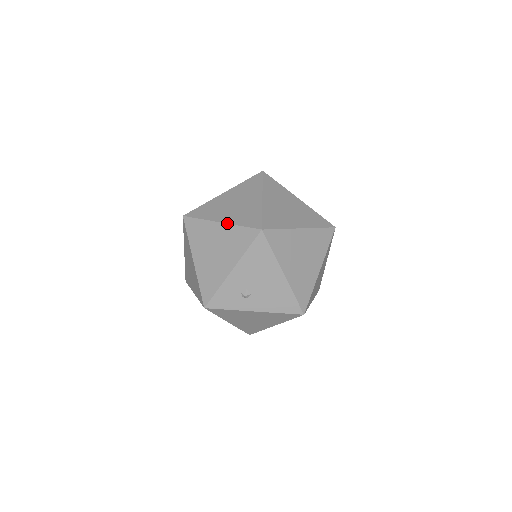
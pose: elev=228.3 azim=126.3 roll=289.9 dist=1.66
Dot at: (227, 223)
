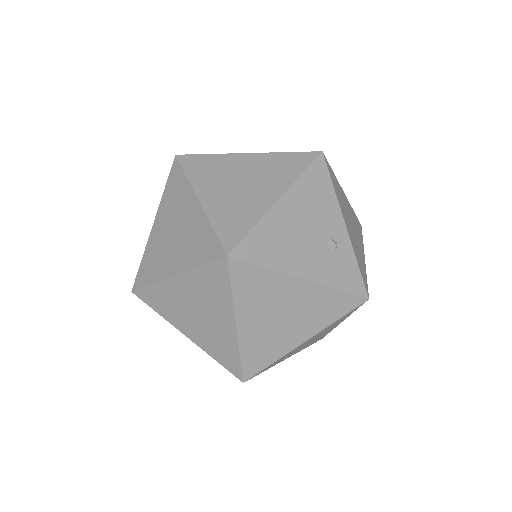
Dot at: (238, 337)
